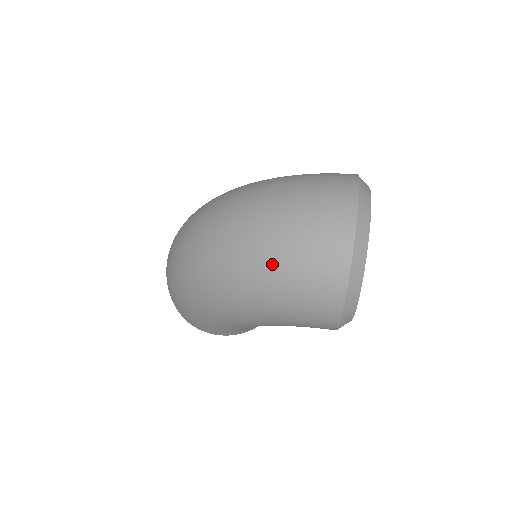
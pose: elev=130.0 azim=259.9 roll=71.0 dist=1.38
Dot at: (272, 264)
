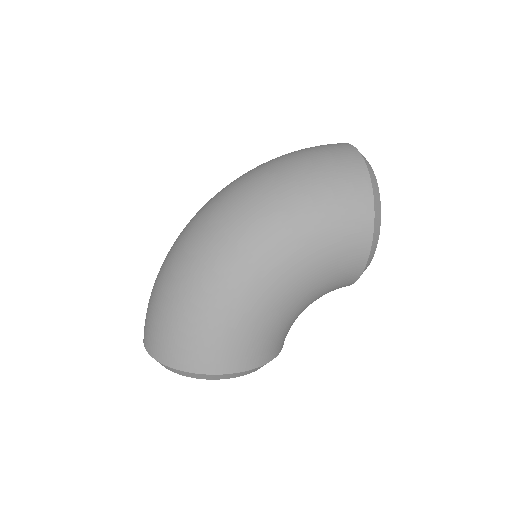
Dot at: (297, 173)
